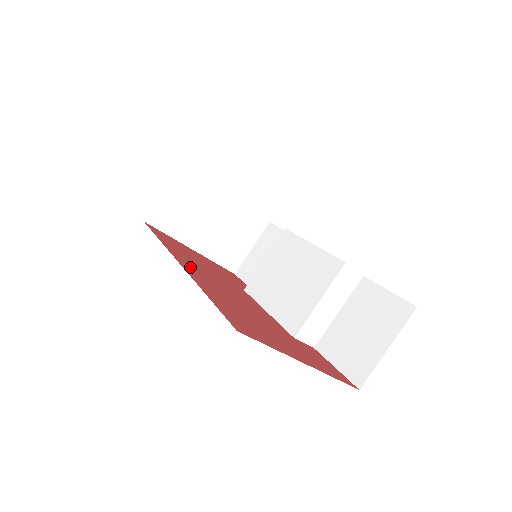
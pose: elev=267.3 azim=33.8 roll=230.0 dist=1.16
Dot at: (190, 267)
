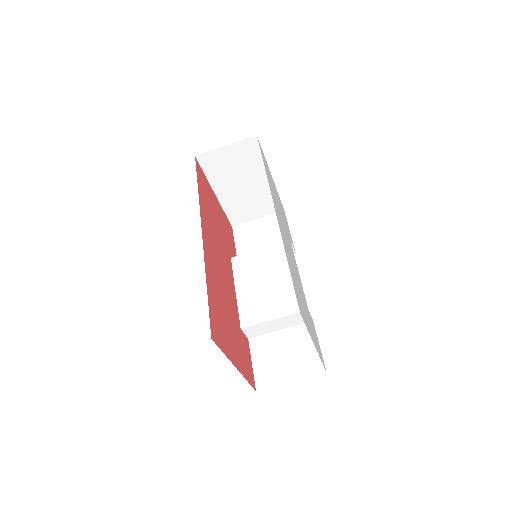
Dot at: (207, 238)
